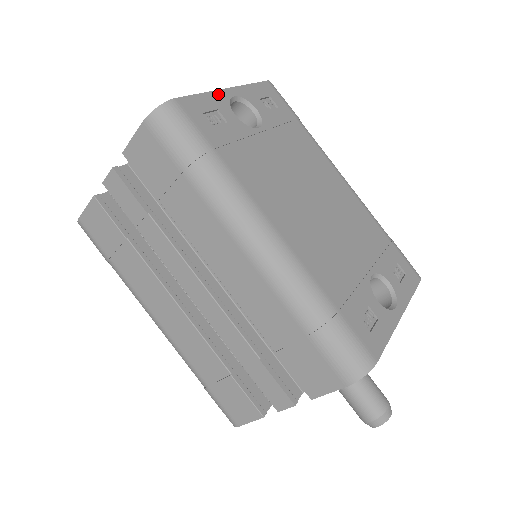
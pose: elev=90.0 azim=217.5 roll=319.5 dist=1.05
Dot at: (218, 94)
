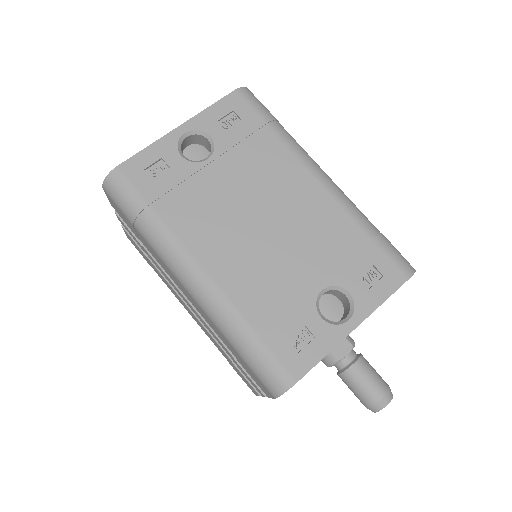
Dot at: (166, 139)
